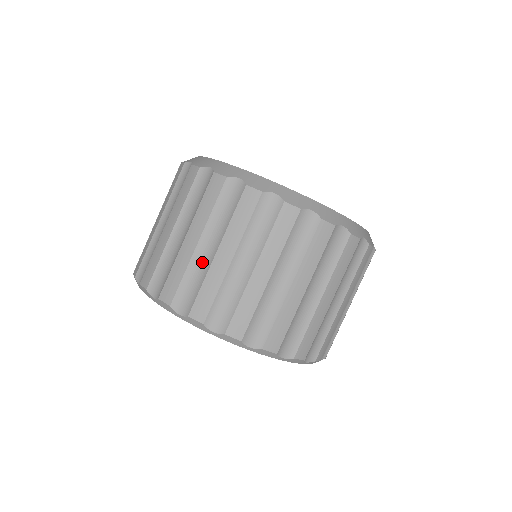
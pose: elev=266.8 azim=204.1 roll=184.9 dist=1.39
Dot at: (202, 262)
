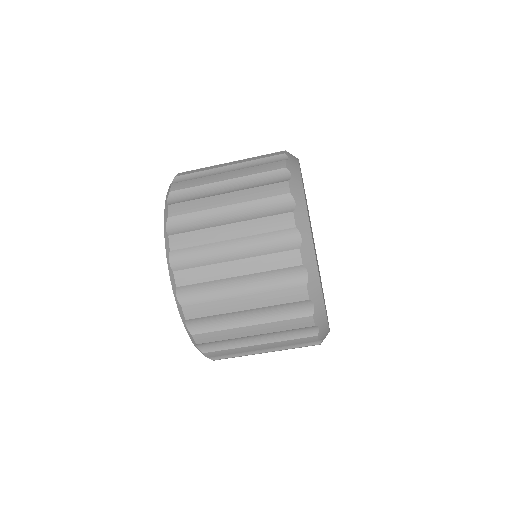
Dot at: (219, 253)
